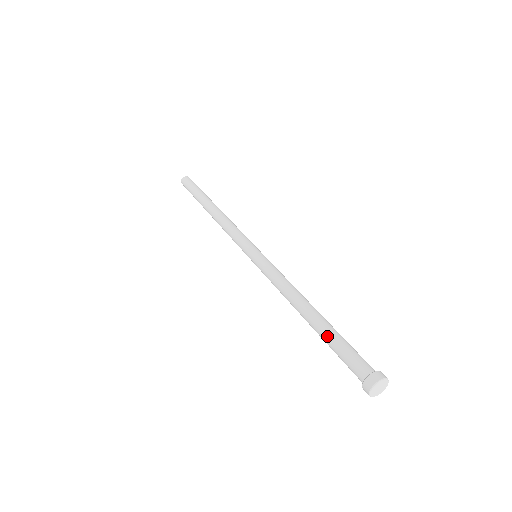
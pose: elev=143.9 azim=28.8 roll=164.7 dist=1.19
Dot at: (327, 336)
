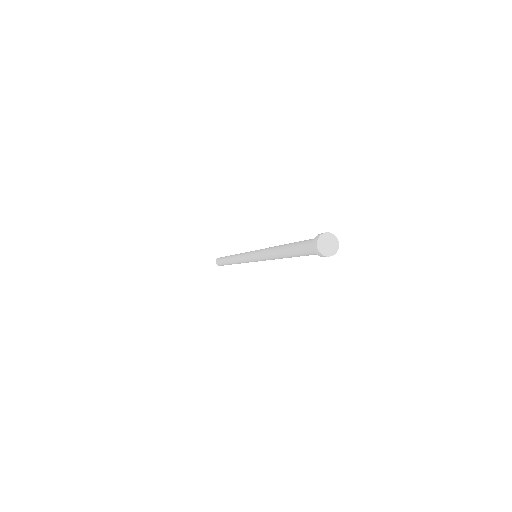
Dot at: (292, 250)
